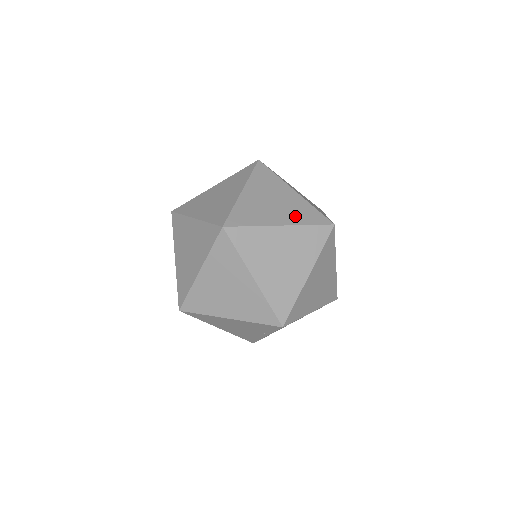
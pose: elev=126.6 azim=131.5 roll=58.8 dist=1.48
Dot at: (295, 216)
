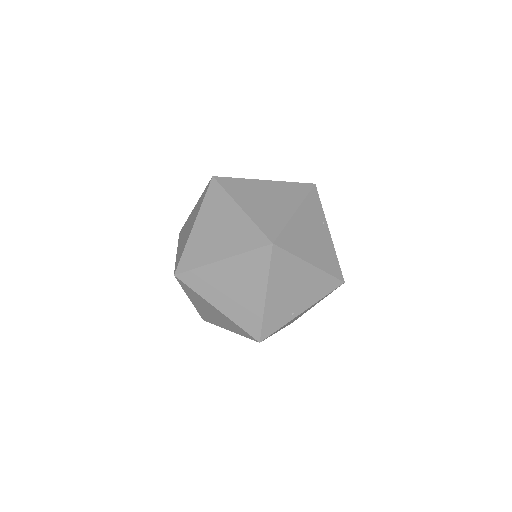
Dot at: occluded
